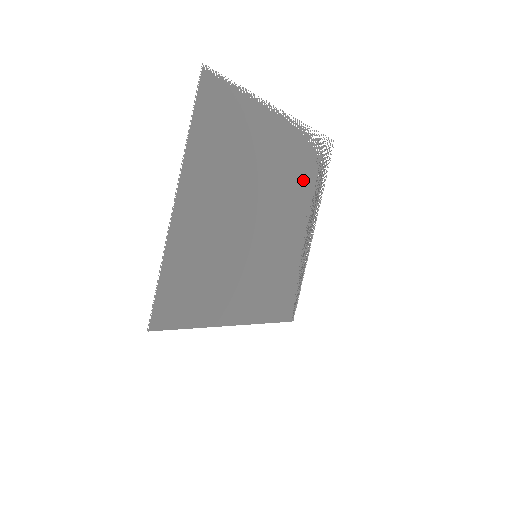
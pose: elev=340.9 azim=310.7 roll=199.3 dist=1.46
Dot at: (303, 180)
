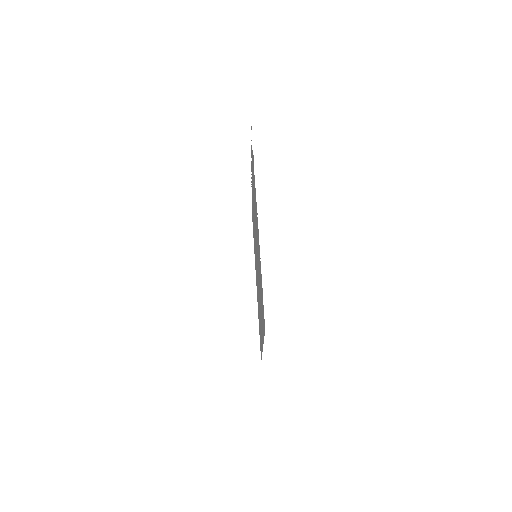
Dot at: (253, 179)
